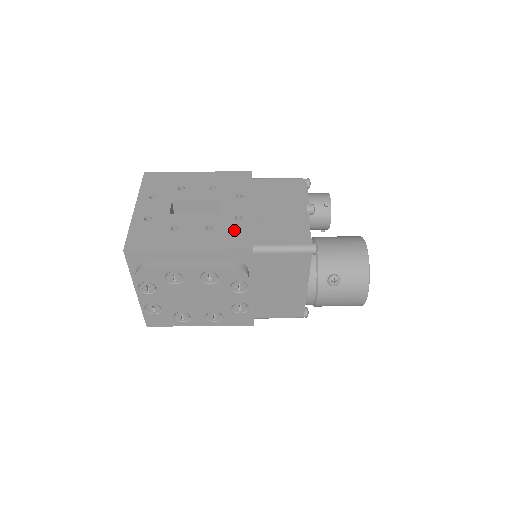
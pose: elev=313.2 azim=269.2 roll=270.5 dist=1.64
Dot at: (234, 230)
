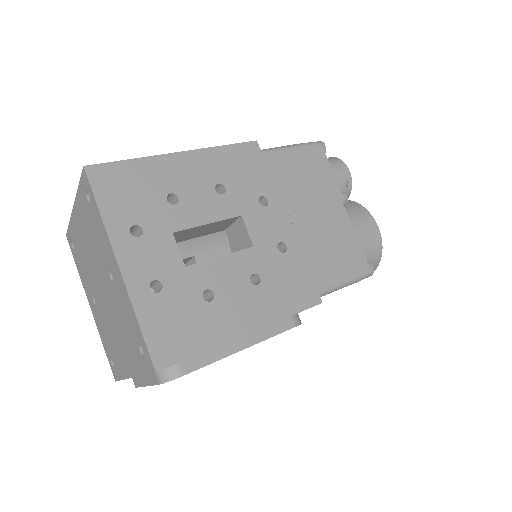
Dot at: (287, 274)
